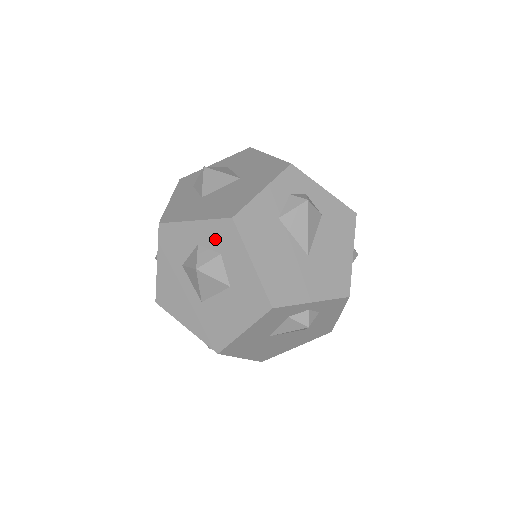
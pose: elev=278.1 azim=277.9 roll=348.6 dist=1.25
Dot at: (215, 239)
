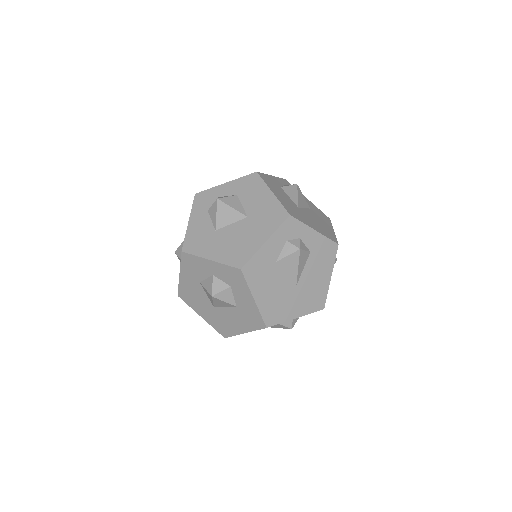
Dot at: (227, 277)
